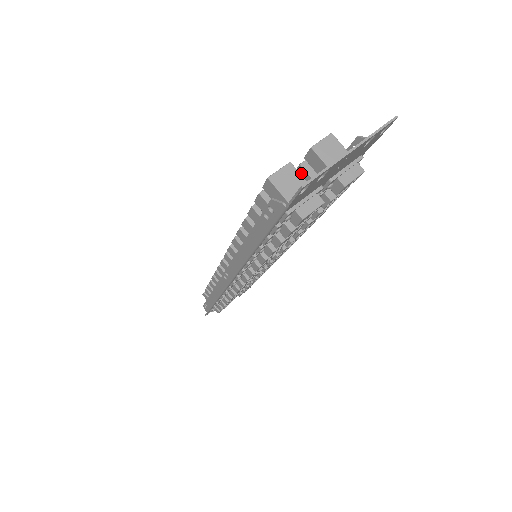
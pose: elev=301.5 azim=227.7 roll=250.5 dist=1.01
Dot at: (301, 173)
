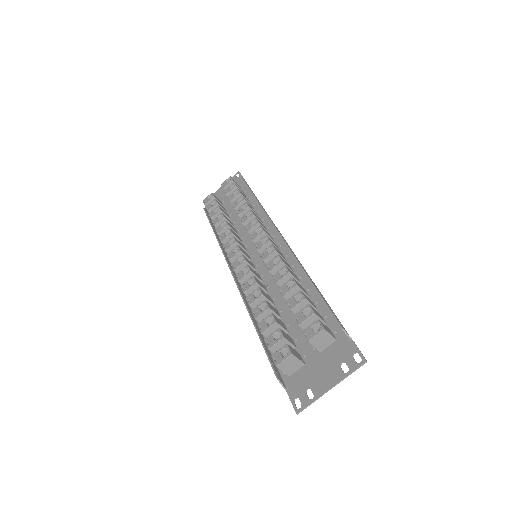
Dot at: (299, 324)
